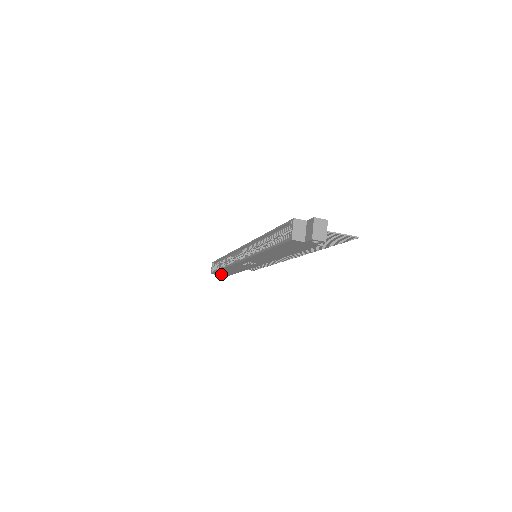
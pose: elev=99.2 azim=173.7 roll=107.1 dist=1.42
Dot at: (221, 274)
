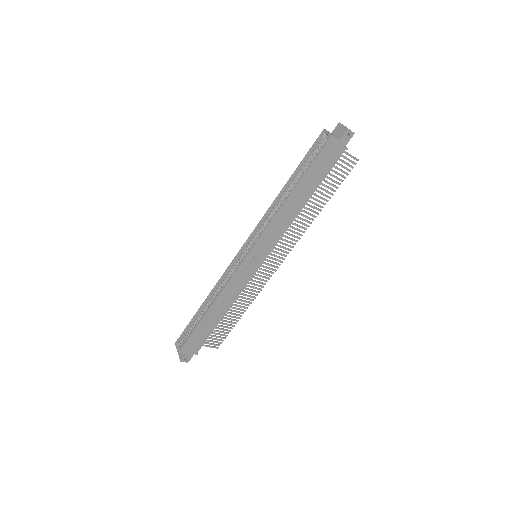
Dot at: (191, 347)
